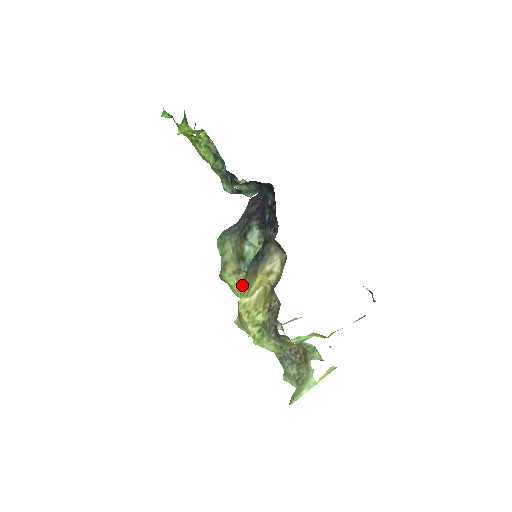
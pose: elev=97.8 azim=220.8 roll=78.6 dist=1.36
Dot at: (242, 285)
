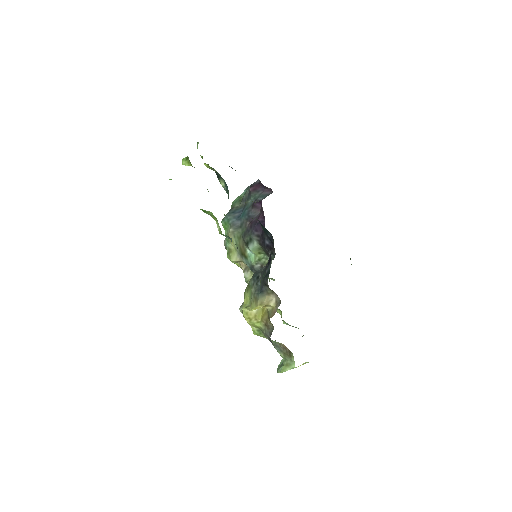
Dot at: (244, 271)
